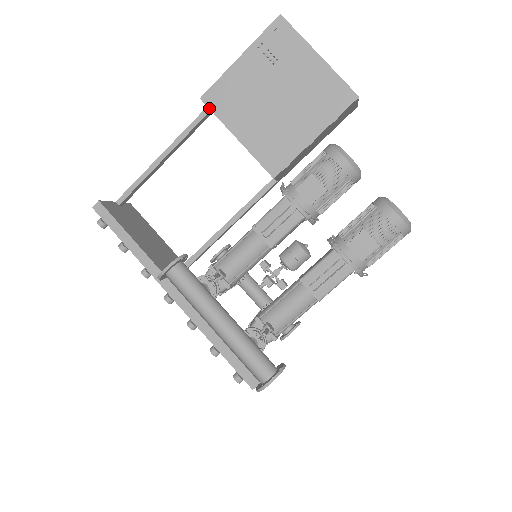
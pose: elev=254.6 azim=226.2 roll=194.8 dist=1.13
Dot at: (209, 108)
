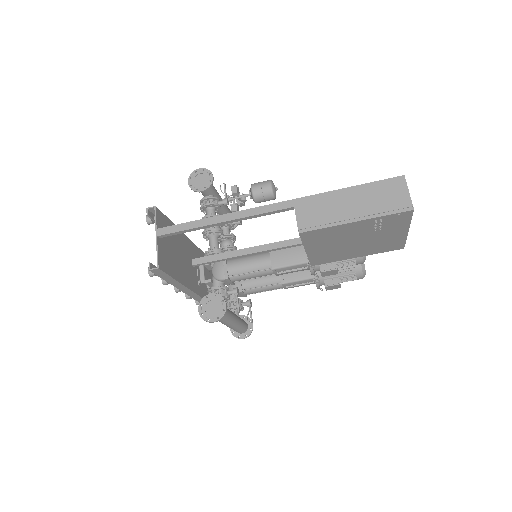
Dot at: (301, 238)
